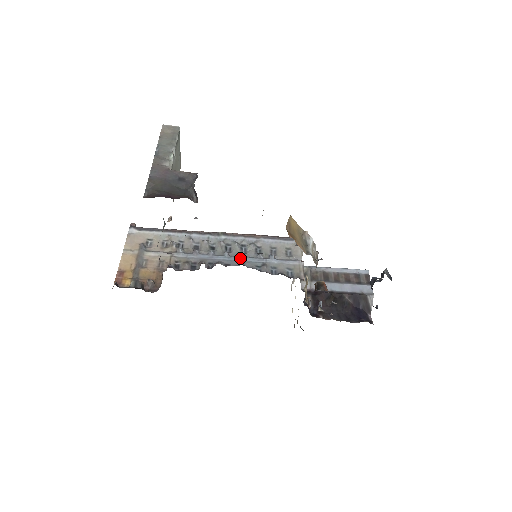
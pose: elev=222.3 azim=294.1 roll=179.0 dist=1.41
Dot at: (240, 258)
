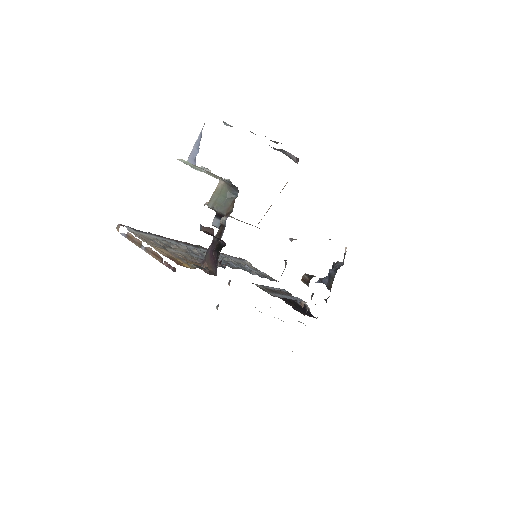
Dot at: (232, 265)
